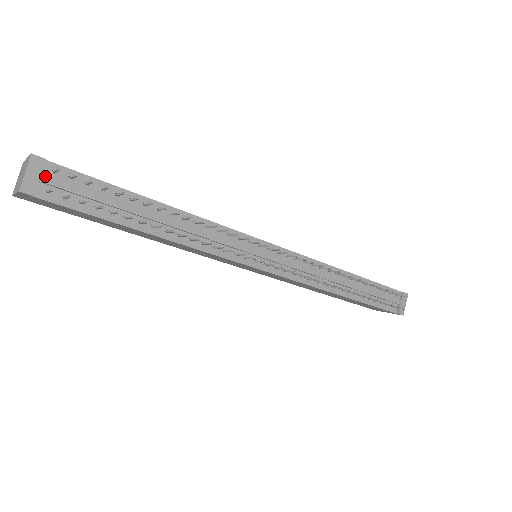
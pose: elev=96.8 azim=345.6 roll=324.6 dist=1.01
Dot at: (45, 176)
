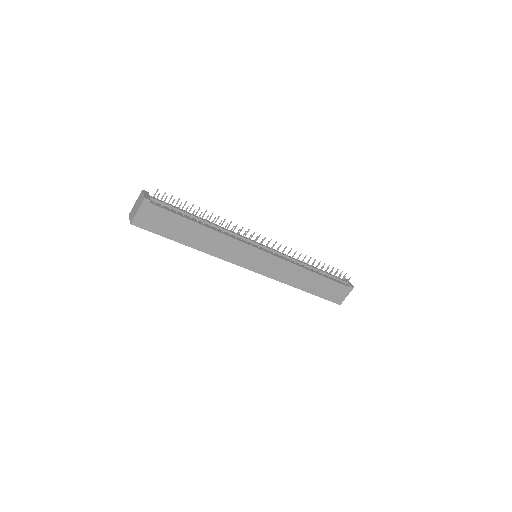
Dot at: (151, 196)
